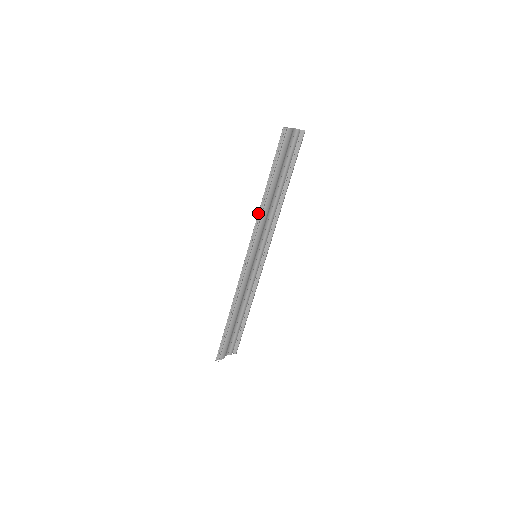
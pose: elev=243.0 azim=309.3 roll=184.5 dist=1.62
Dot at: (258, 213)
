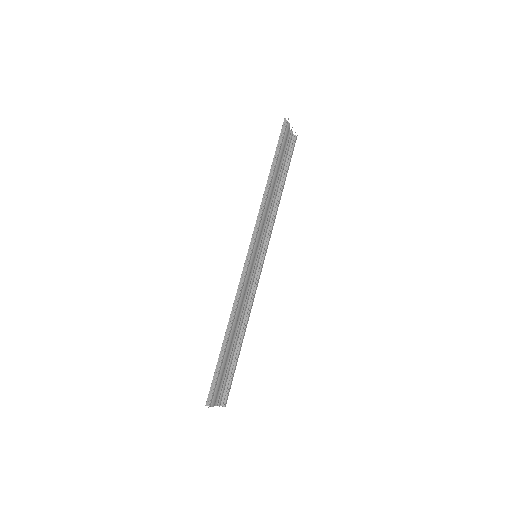
Dot at: (262, 200)
